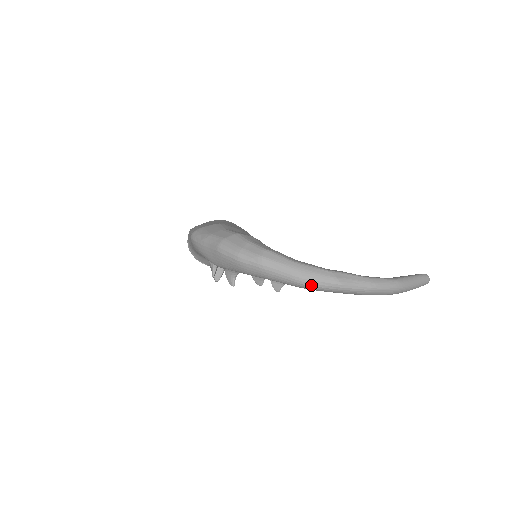
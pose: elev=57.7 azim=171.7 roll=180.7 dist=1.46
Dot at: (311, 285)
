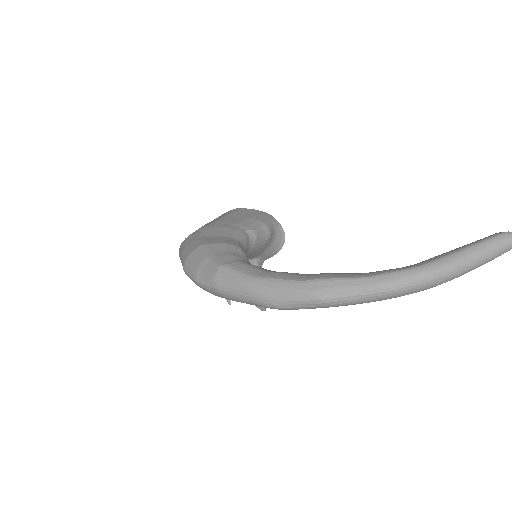
Dot at: (280, 306)
